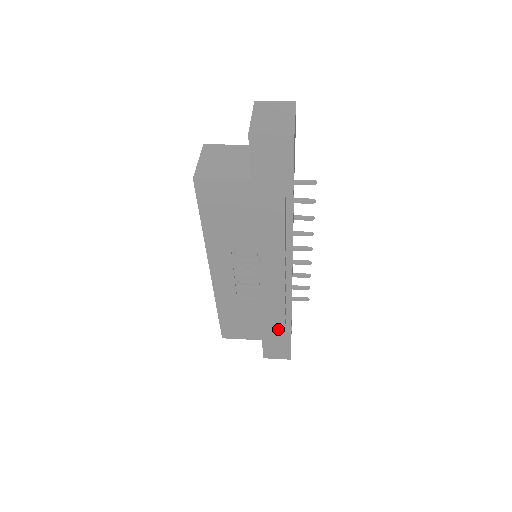
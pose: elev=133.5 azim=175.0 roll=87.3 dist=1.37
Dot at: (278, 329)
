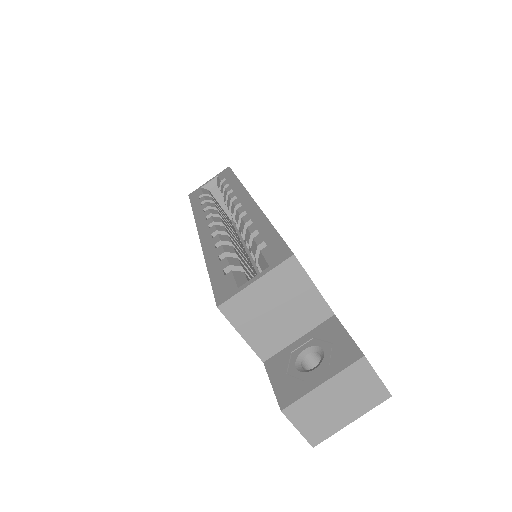
Dot at: occluded
